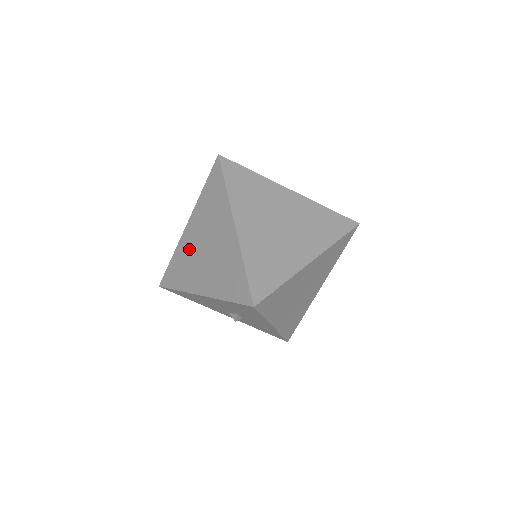
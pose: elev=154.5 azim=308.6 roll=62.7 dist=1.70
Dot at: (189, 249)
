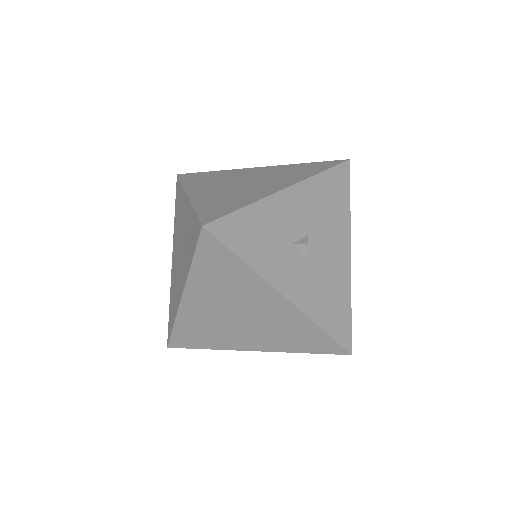
Dot at: (181, 216)
